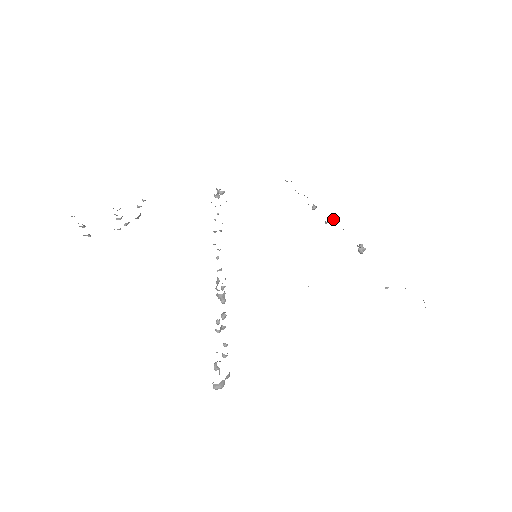
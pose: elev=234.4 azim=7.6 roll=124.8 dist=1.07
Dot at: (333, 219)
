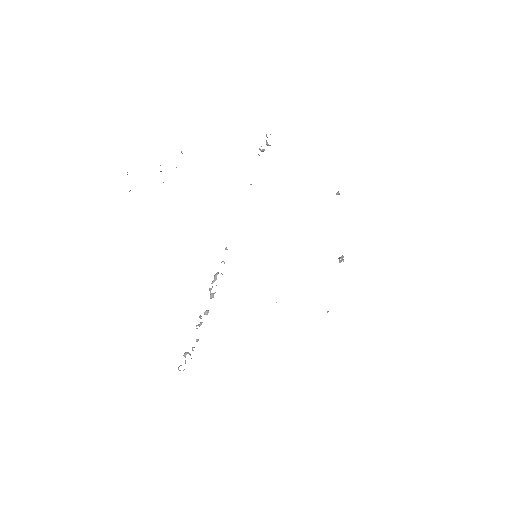
Dot at: occluded
